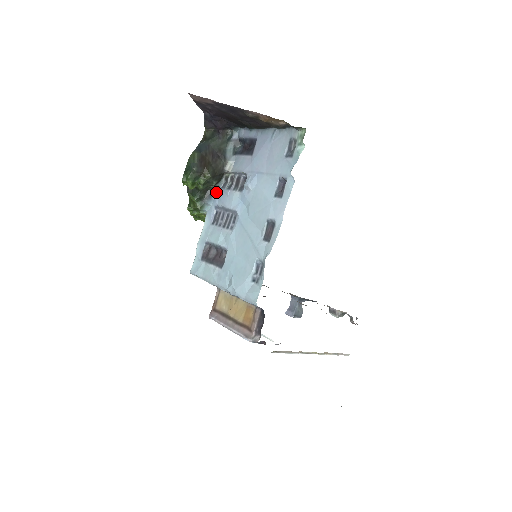
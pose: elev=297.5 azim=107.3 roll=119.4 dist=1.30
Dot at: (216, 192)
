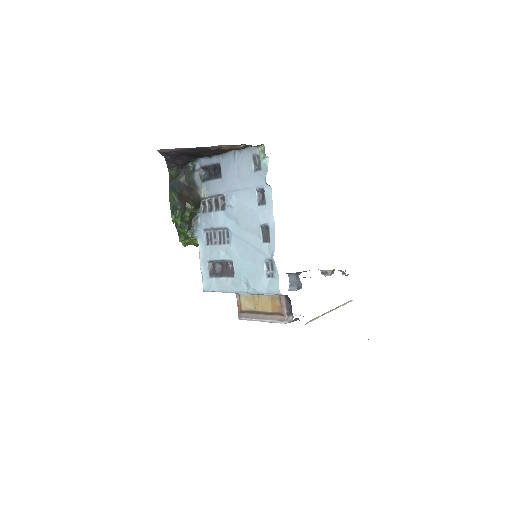
Dot at: (199, 218)
